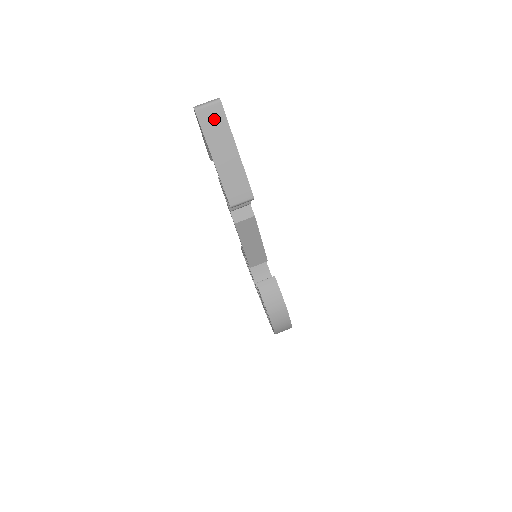
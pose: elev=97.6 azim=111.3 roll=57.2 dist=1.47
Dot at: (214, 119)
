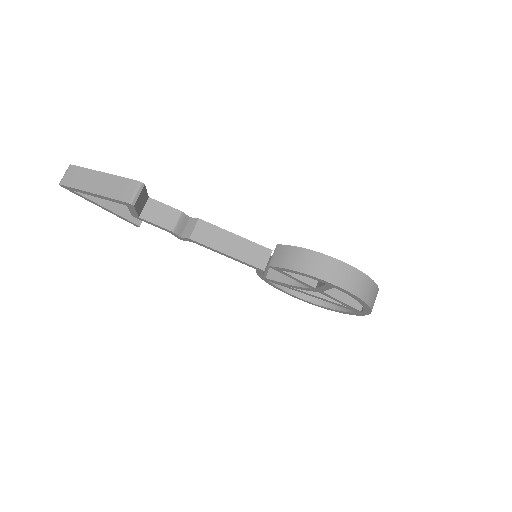
Dot at: (74, 175)
